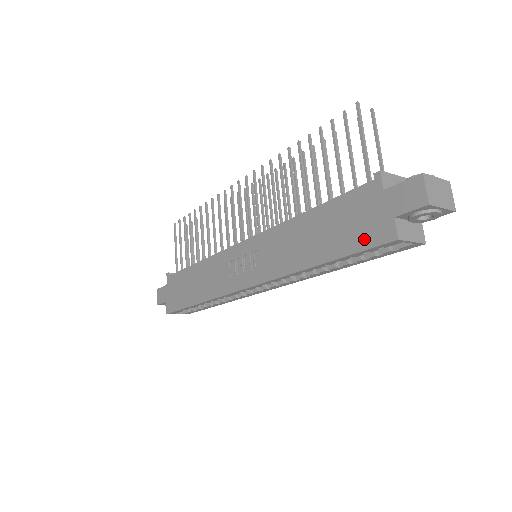
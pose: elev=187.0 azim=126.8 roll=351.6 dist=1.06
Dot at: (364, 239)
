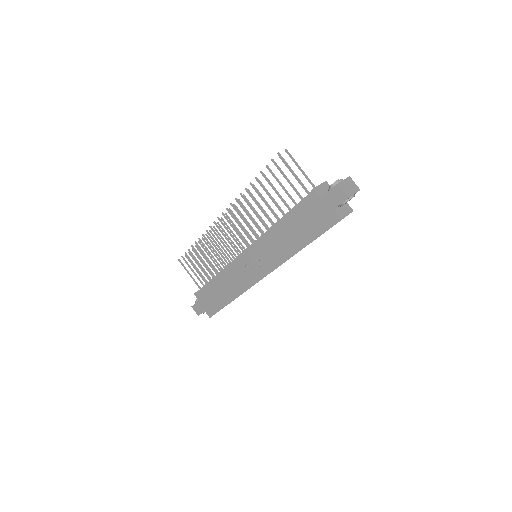
Dot at: (323, 226)
